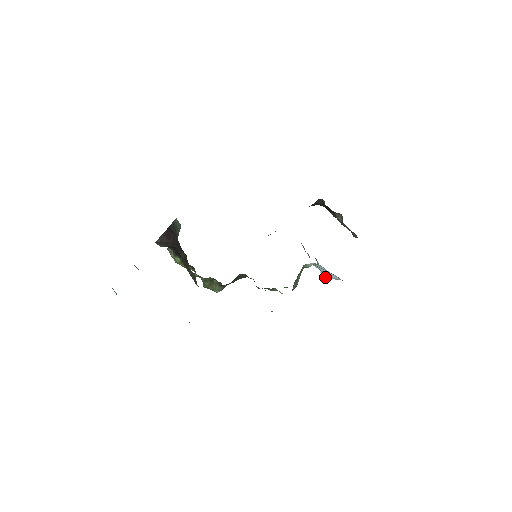
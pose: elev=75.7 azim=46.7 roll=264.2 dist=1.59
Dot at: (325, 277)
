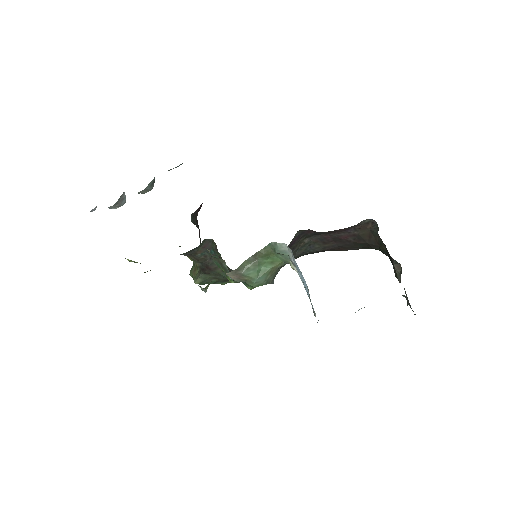
Dot at: (317, 322)
